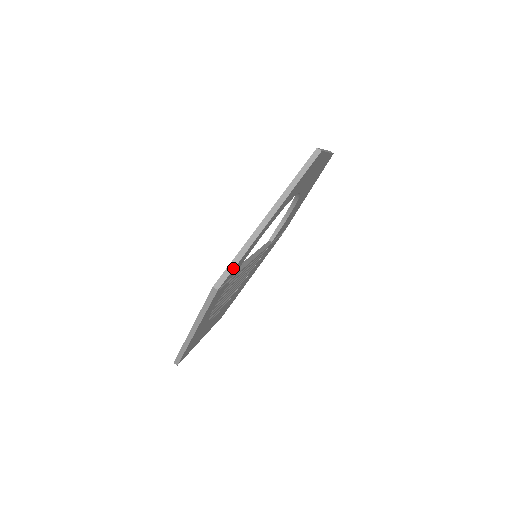
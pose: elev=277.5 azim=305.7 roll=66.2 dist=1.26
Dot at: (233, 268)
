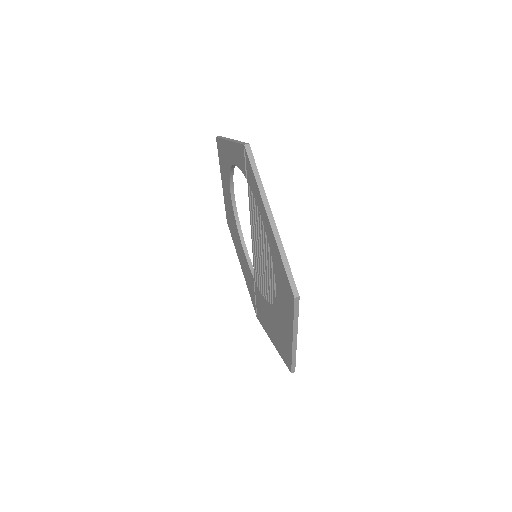
Dot at: (243, 142)
